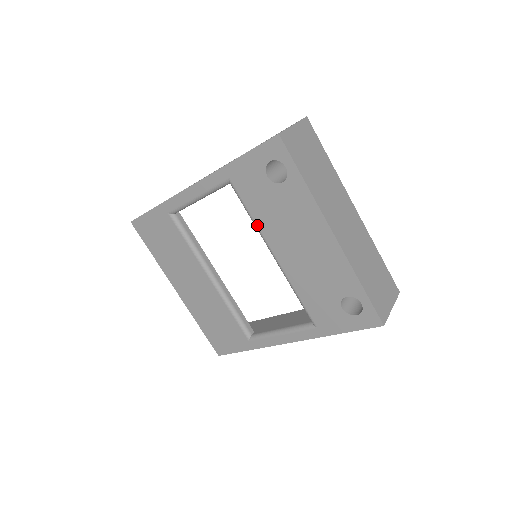
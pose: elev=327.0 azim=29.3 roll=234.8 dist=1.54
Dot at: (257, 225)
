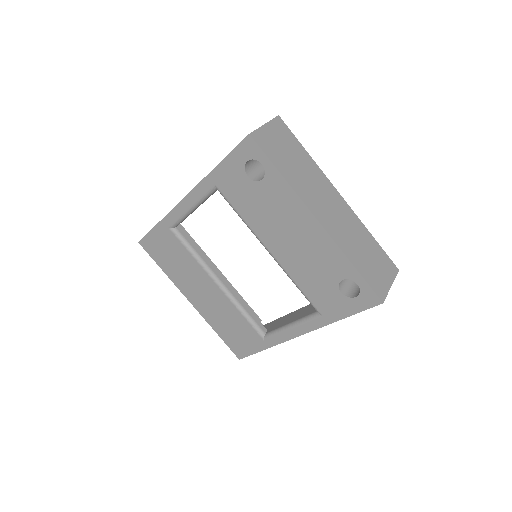
Dot at: (248, 225)
